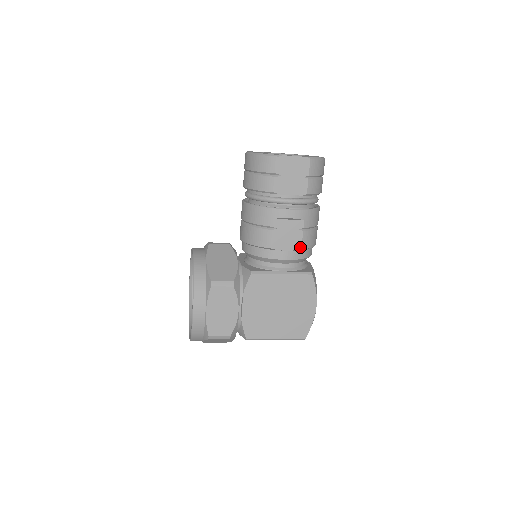
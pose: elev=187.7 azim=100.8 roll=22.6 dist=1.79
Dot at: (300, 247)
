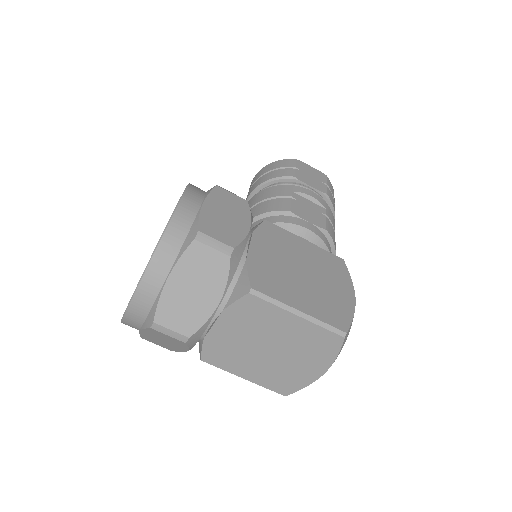
Dot at: (324, 227)
